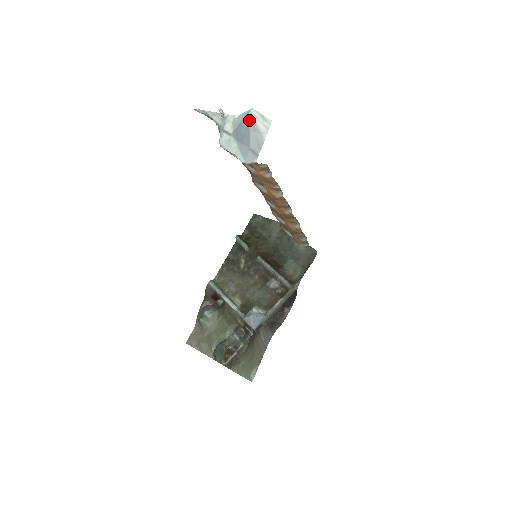
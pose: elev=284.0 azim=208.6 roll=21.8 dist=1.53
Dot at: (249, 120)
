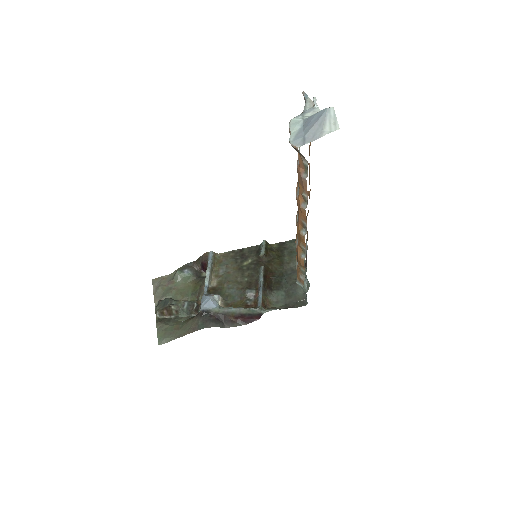
Dot at: (323, 114)
